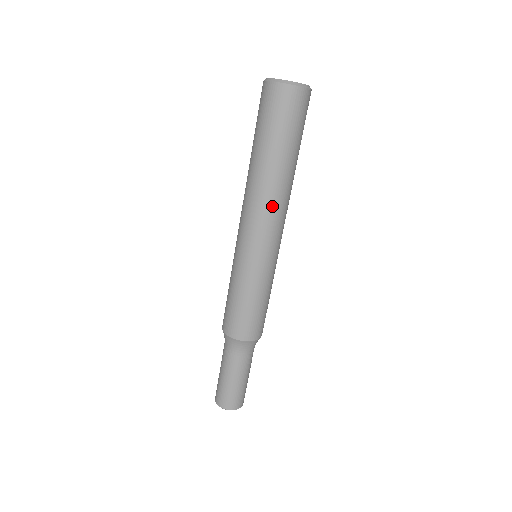
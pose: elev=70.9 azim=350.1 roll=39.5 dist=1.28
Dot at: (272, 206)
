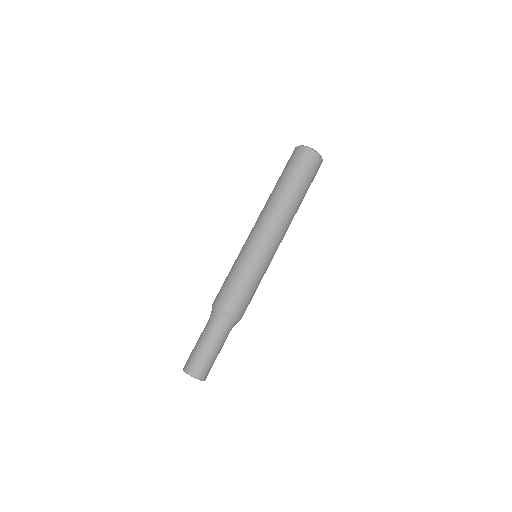
Dot at: (269, 212)
